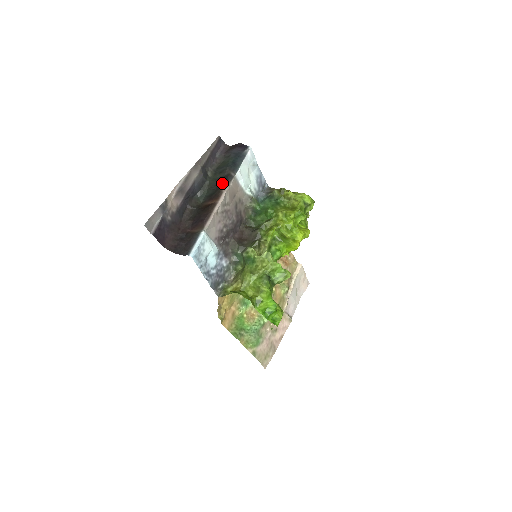
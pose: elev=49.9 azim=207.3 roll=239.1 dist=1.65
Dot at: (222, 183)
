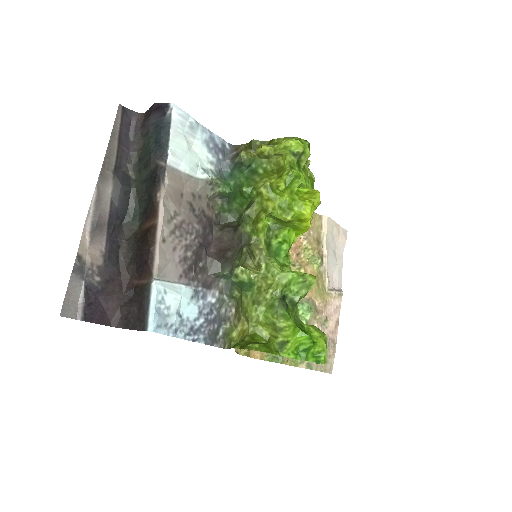
Dot at: (152, 186)
